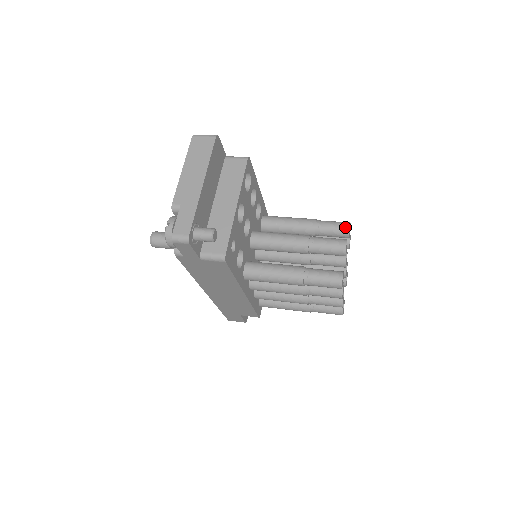
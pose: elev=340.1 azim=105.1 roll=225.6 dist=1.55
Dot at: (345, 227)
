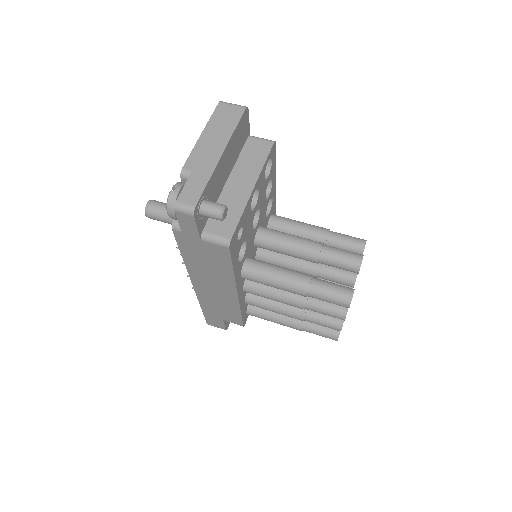
Dot at: (360, 243)
